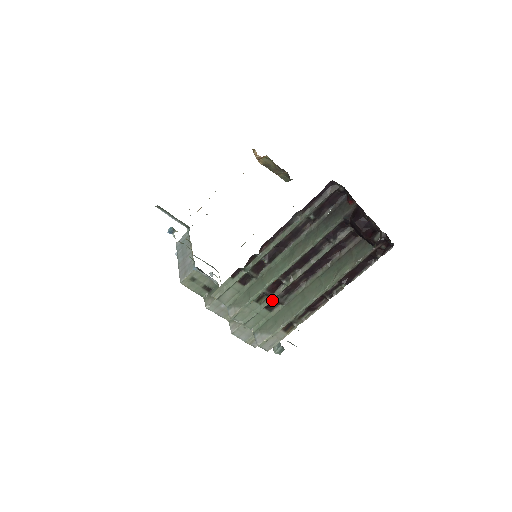
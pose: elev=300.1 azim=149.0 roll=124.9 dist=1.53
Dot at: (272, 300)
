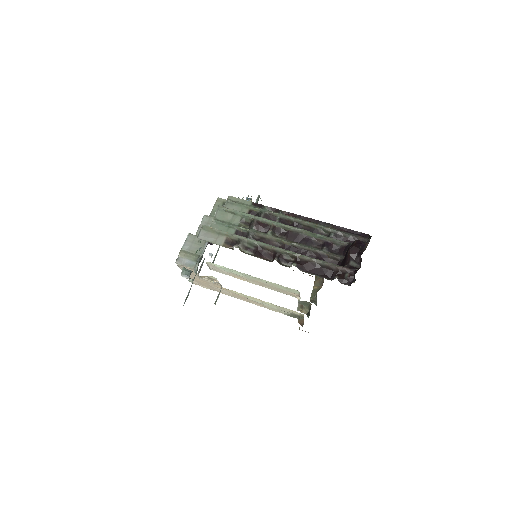
Dot at: (247, 232)
